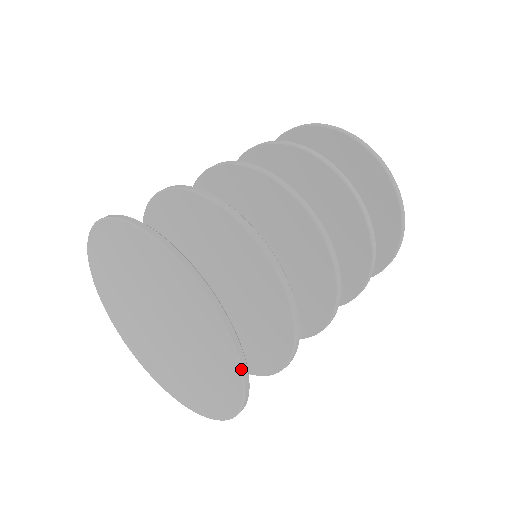
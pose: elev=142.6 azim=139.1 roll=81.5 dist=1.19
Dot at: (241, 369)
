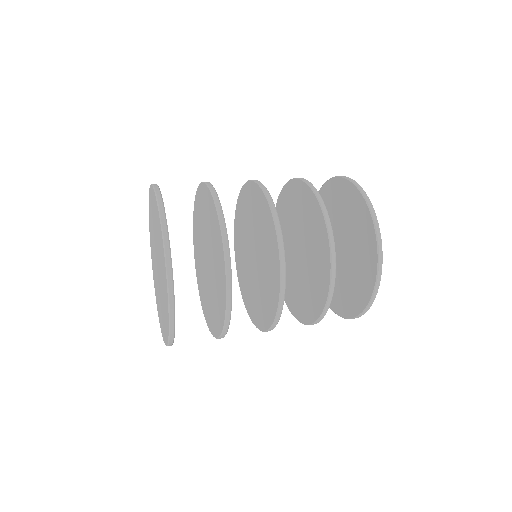
Dot at: (163, 242)
